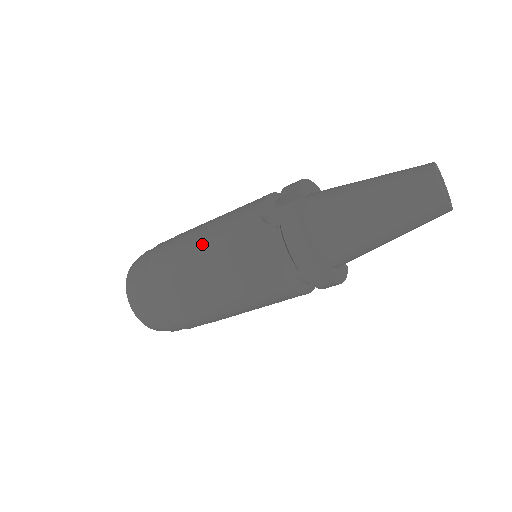
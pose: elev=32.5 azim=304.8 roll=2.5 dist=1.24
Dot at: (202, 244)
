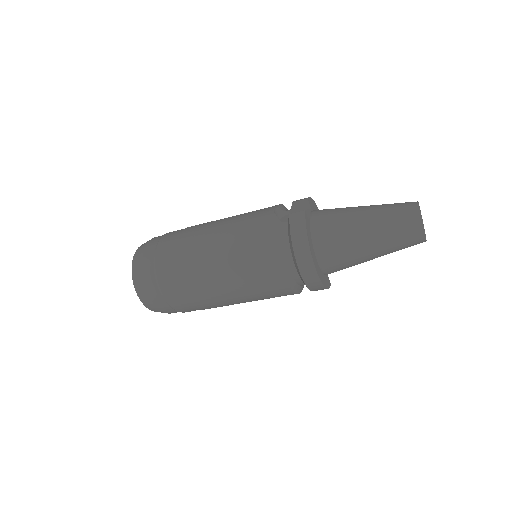
Dot at: (217, 227)
